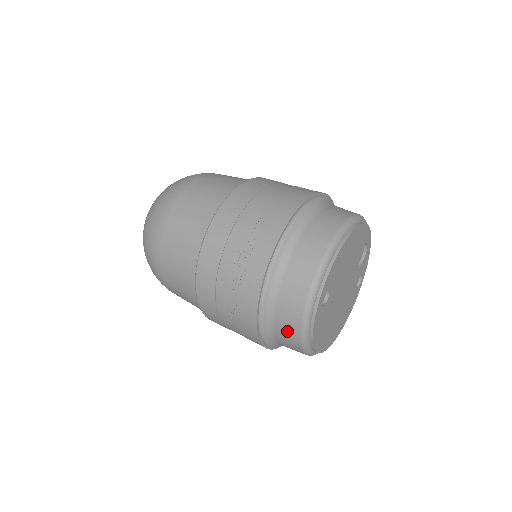
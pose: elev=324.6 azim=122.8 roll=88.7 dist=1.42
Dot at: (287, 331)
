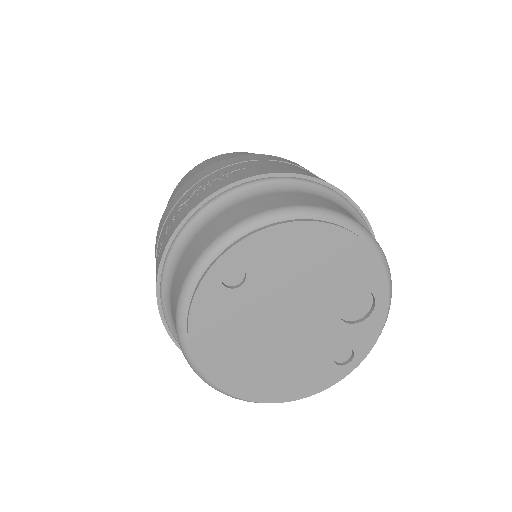
Dot at: (174, 296)
